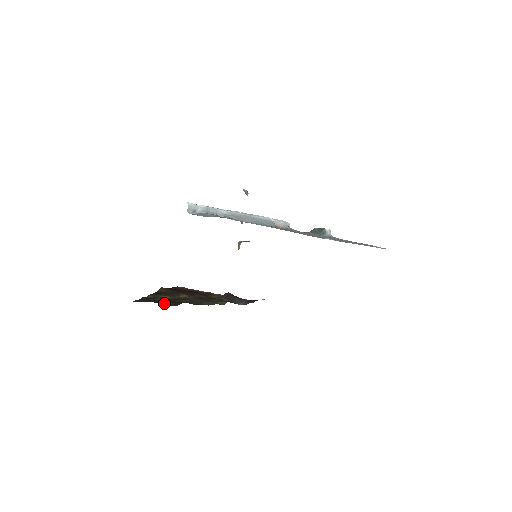
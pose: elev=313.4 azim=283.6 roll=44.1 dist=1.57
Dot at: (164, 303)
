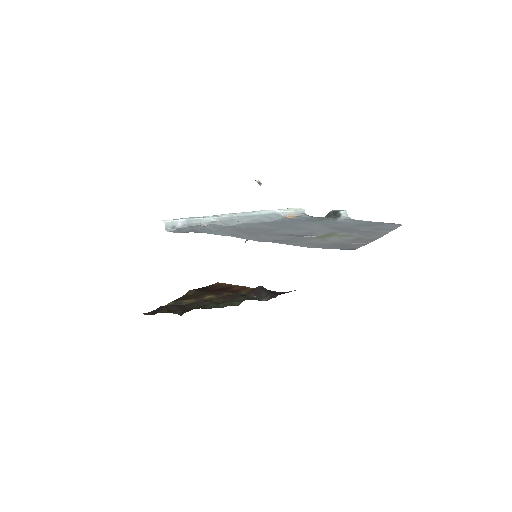
Dot at: occluded
